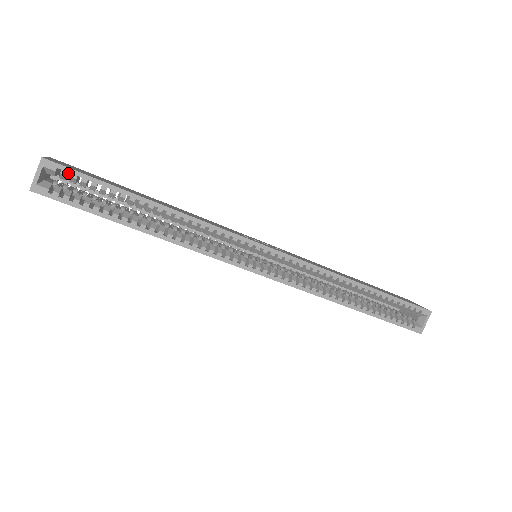
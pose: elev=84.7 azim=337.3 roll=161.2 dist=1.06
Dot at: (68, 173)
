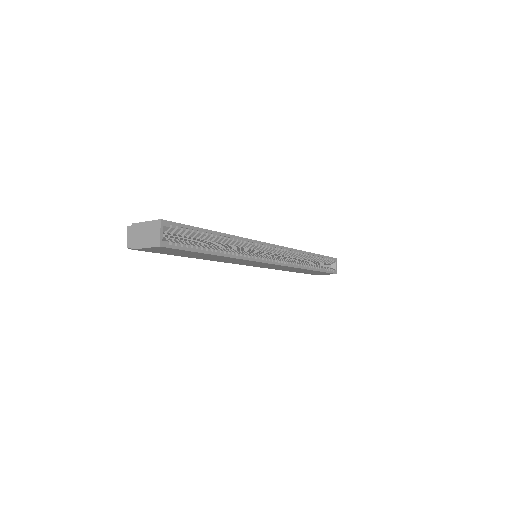
Dot at: occluded
